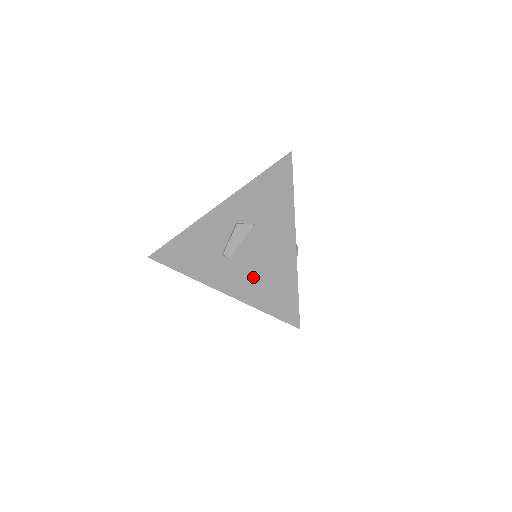
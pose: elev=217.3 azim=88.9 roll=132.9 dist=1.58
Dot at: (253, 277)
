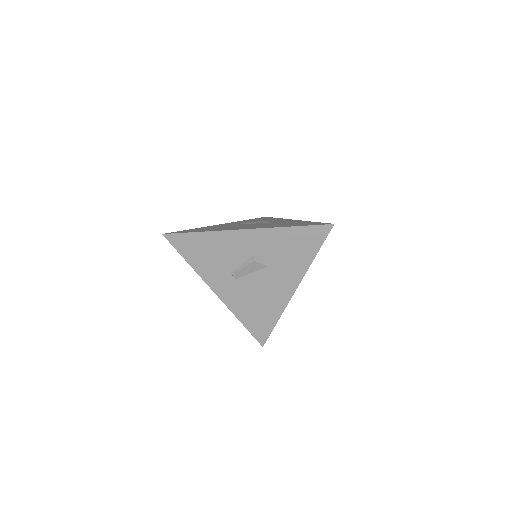
Dot at: (248, 302)
